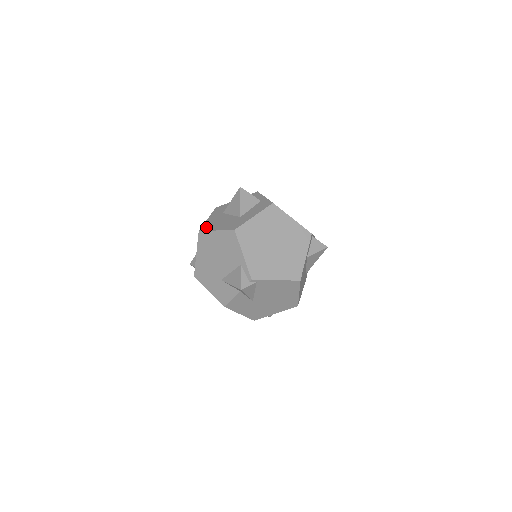
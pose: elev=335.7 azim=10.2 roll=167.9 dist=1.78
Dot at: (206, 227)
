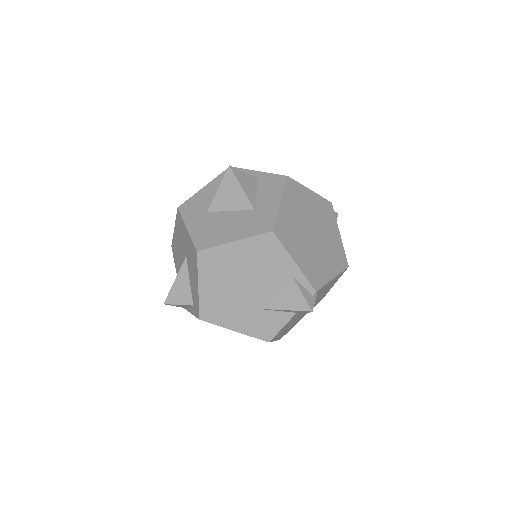
Dot at: (205, 241)
